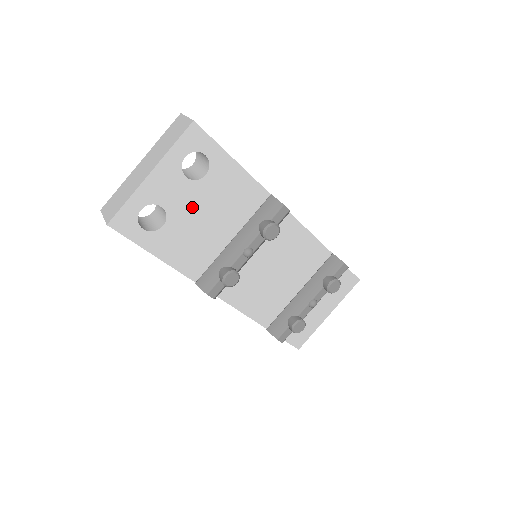
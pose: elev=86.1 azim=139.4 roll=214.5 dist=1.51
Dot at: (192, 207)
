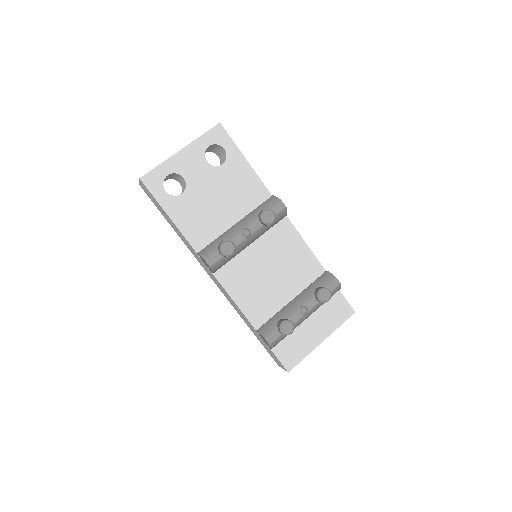
Dot at: (207, 186)
